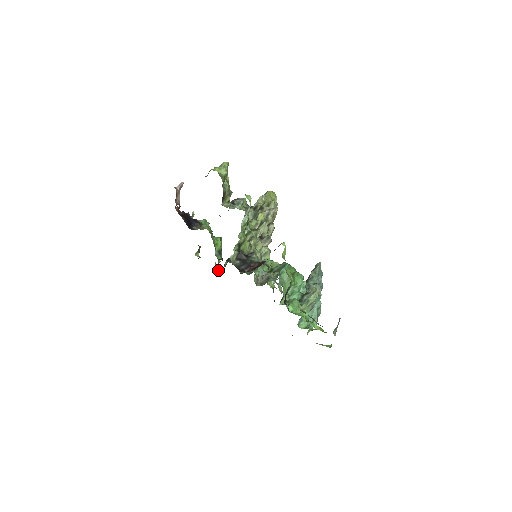
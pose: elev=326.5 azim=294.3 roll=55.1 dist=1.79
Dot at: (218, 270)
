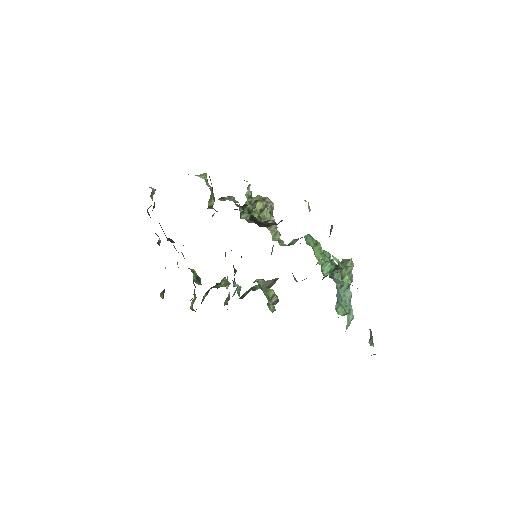
Dot at: occluded
